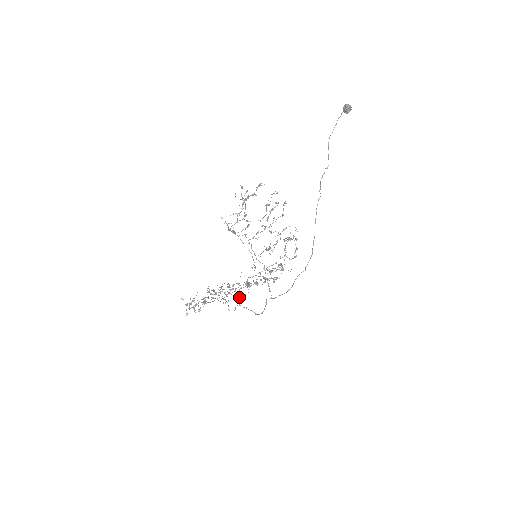
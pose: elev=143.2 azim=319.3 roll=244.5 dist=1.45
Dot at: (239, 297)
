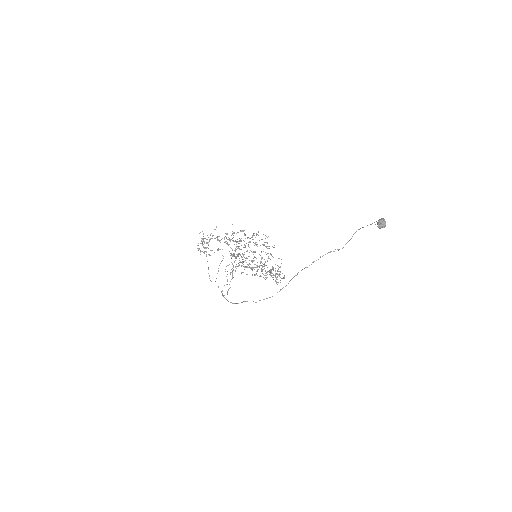
Dot at: occluded
